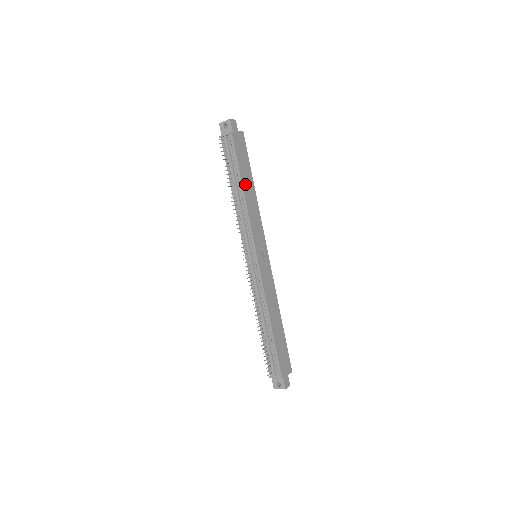
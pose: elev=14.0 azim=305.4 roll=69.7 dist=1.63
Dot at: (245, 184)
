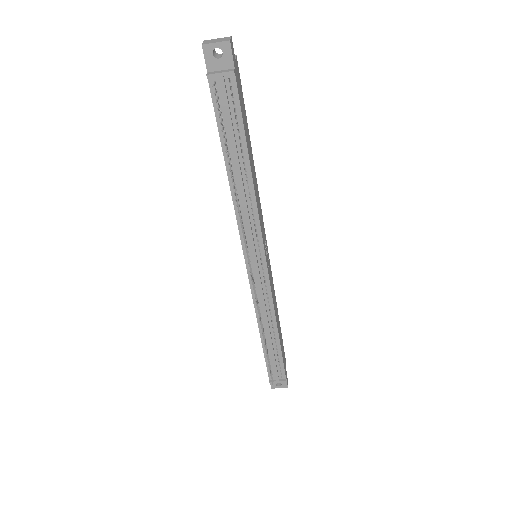
Dot at: (250, 160)
